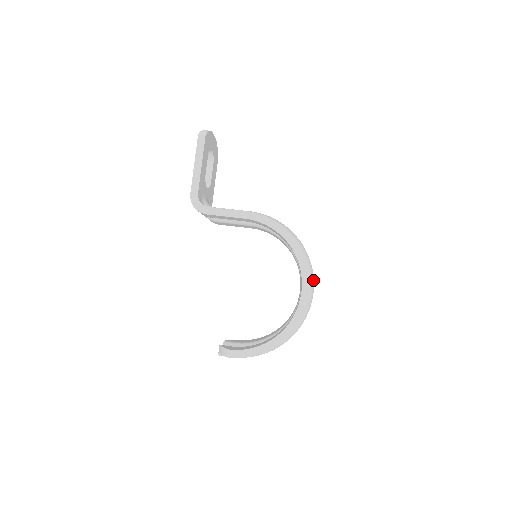
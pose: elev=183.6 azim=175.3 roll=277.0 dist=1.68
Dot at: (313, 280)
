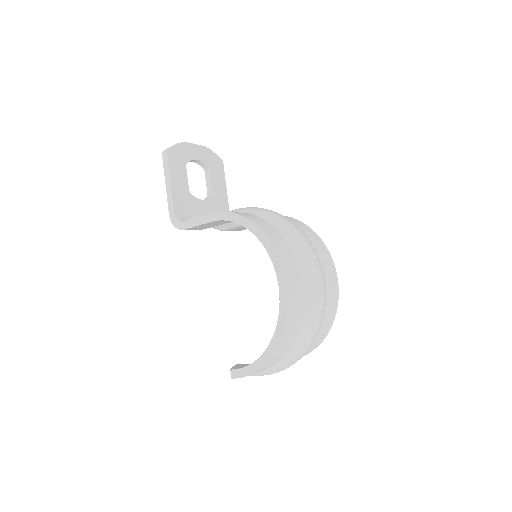
Dot at: (312, 267)
